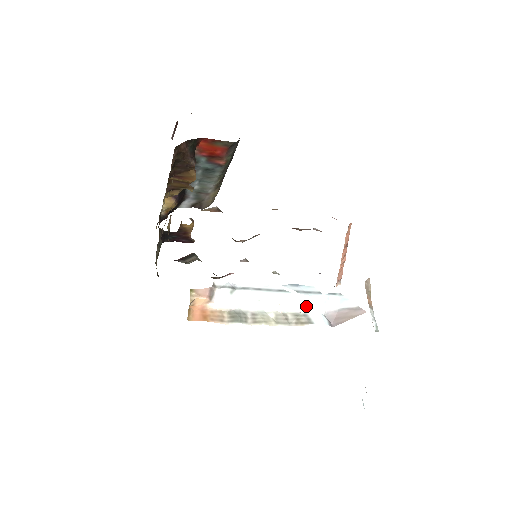
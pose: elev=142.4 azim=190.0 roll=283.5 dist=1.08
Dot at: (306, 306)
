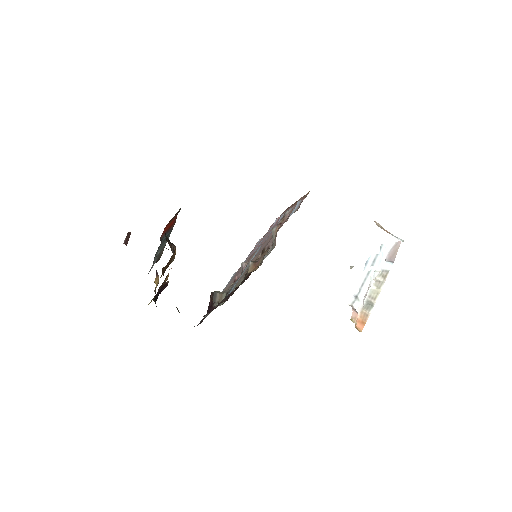
Dot at: (380, 267)
